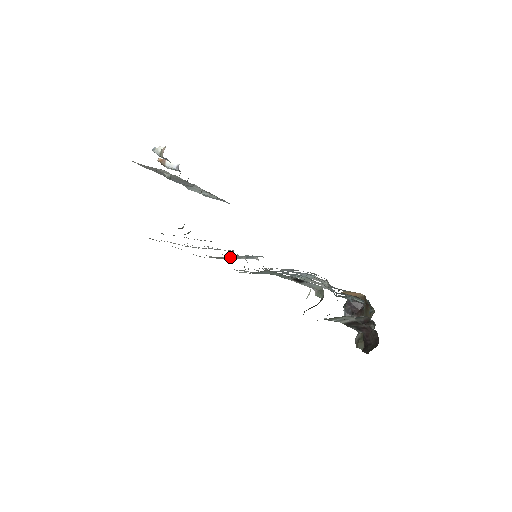
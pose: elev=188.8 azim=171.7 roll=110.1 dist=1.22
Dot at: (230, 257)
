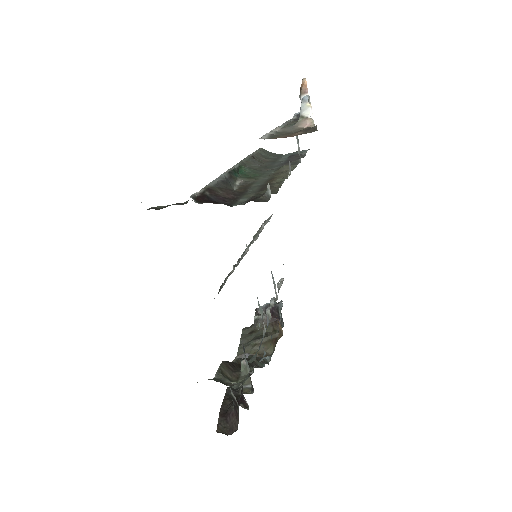
Dot at: occluded
